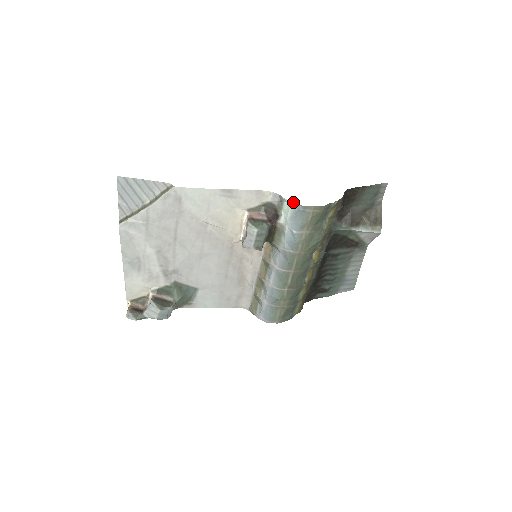
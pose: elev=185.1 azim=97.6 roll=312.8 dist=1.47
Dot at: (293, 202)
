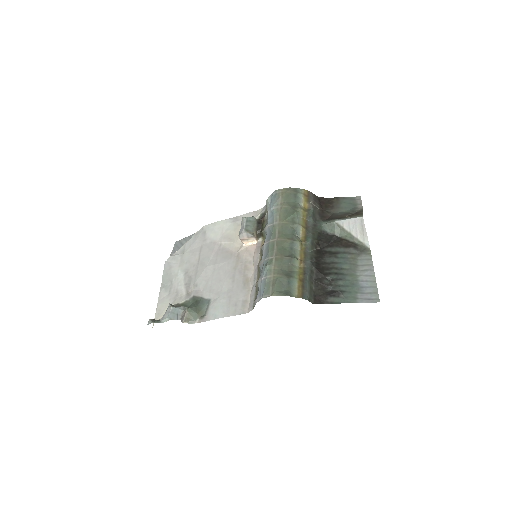
Dot at: (270, 196)
